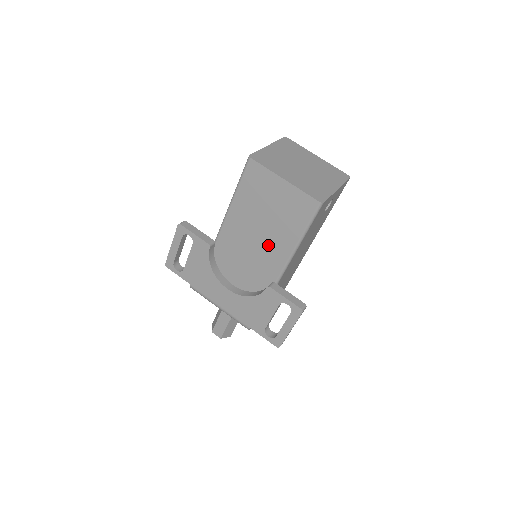
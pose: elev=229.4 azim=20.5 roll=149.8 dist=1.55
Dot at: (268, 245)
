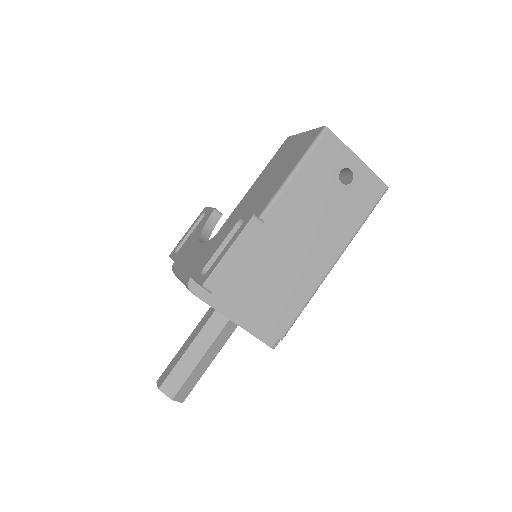
Dot at: (264, 194)
